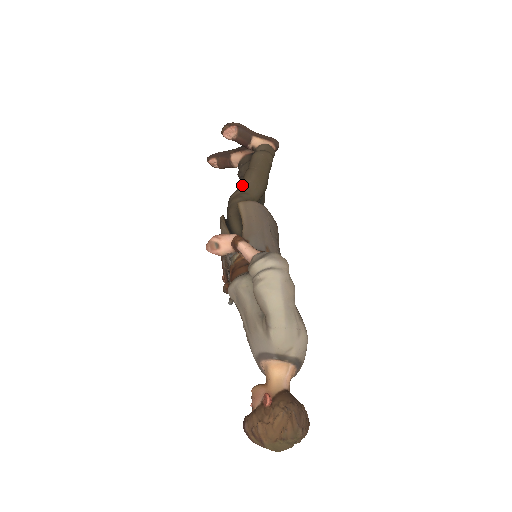
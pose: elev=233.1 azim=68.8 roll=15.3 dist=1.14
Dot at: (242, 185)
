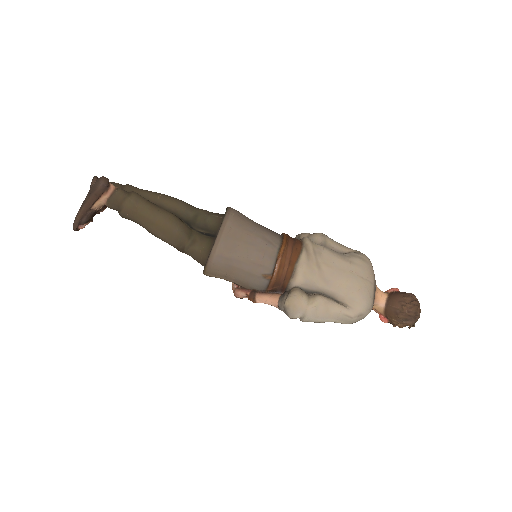
Dot at: occluded
